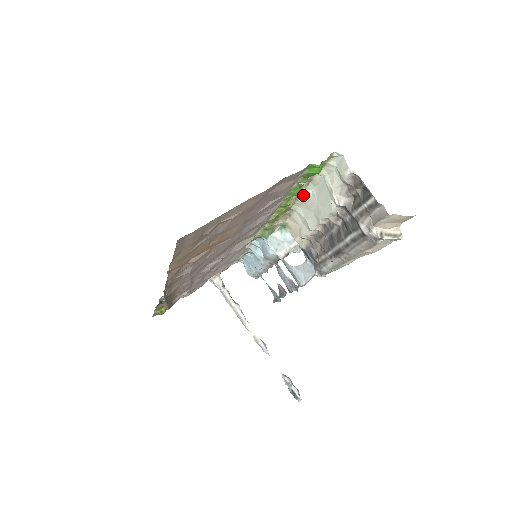
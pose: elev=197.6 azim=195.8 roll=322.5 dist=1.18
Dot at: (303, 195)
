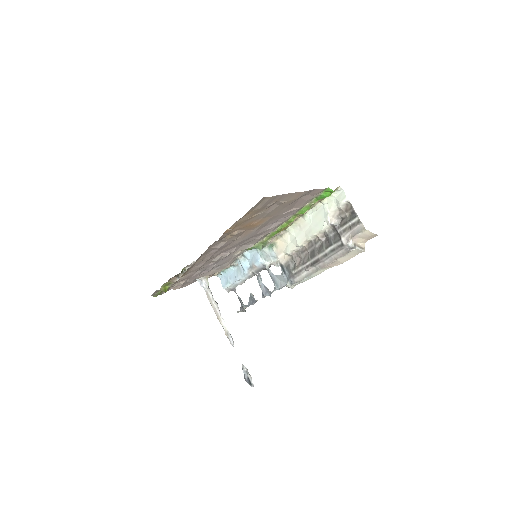
Dot at: (301, 218)
